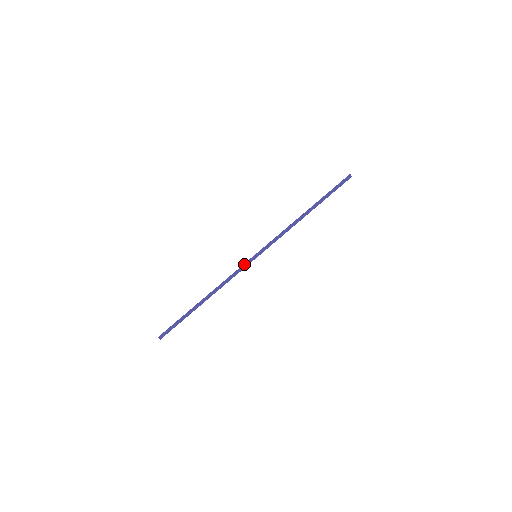
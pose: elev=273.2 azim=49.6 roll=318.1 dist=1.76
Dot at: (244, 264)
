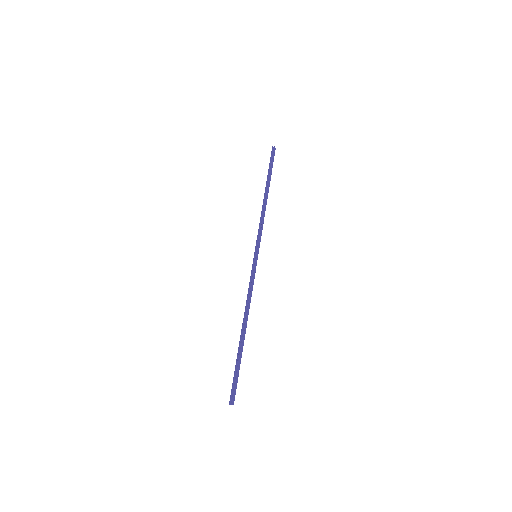
Dot at: (251, 270)
